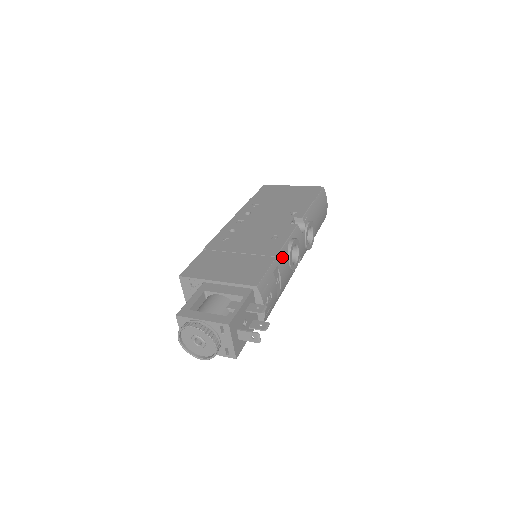
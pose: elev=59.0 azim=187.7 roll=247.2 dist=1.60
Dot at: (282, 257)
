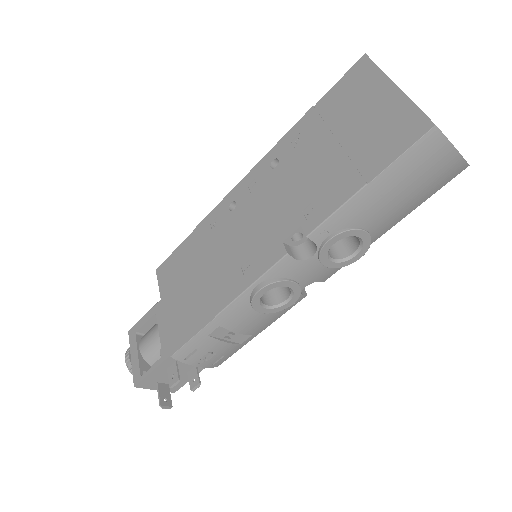
Dot at: (233, 313)
